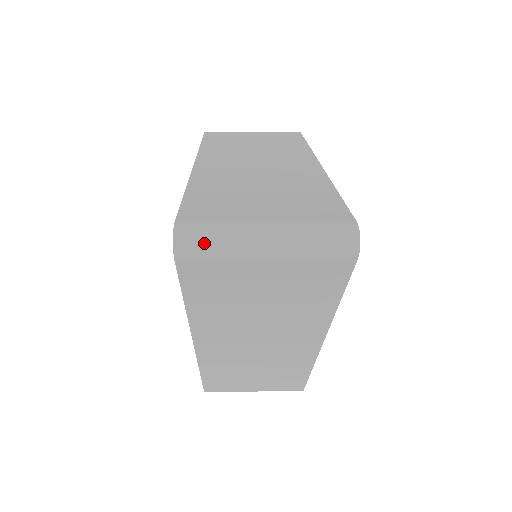
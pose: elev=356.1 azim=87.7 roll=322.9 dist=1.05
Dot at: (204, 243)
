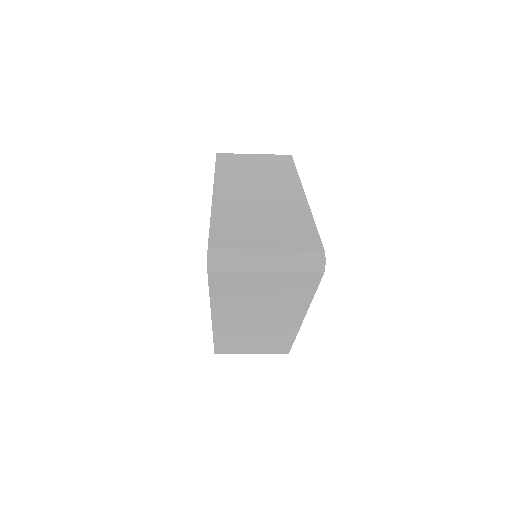
Dot at: (227, 263)
